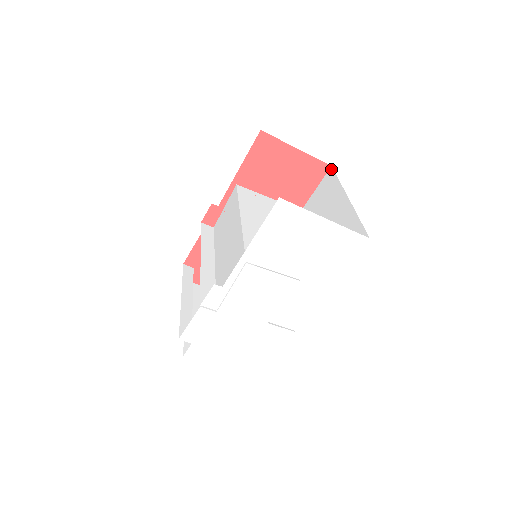
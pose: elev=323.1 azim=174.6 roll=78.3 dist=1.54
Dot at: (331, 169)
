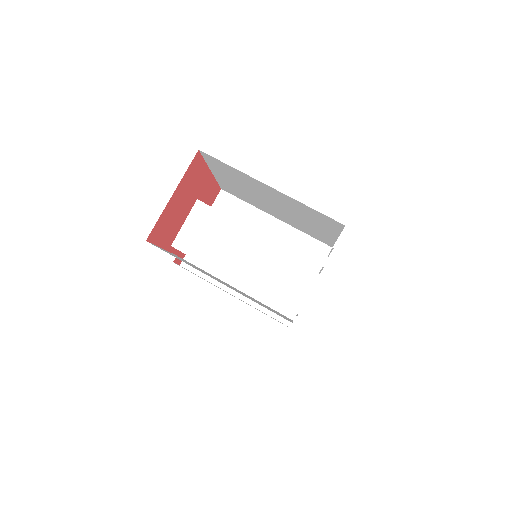
Dot at: (203, 153)
